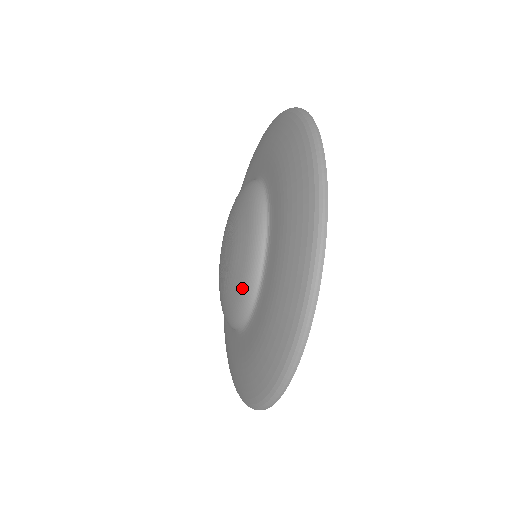
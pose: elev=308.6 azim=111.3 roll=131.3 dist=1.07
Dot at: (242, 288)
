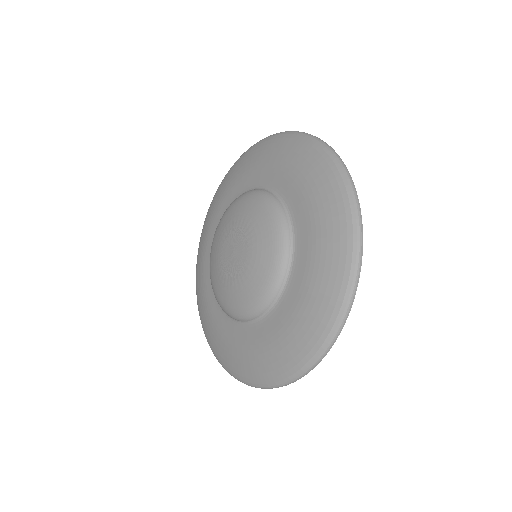
Dot at: (275, 234)
